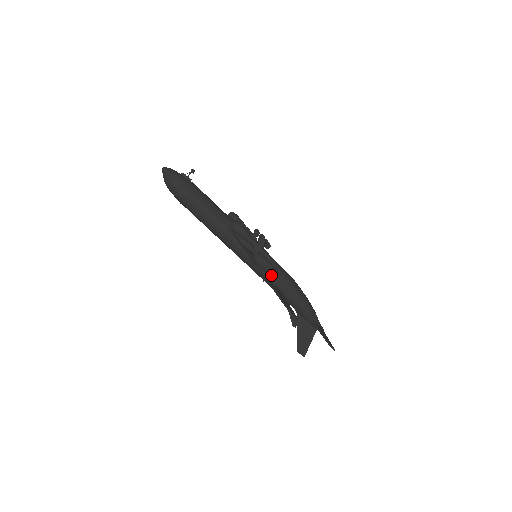
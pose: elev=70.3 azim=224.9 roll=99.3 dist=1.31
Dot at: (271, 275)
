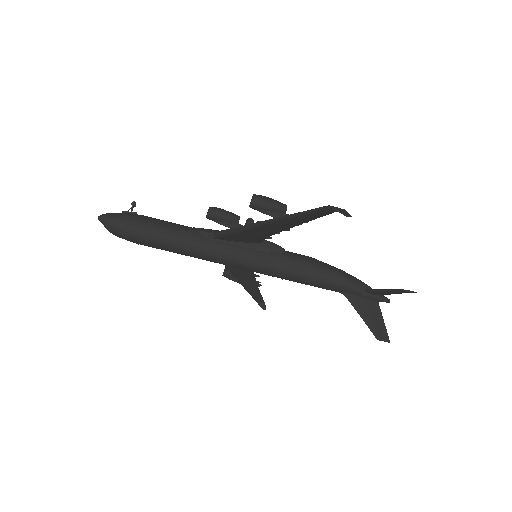
Dot at: (282, 213)
